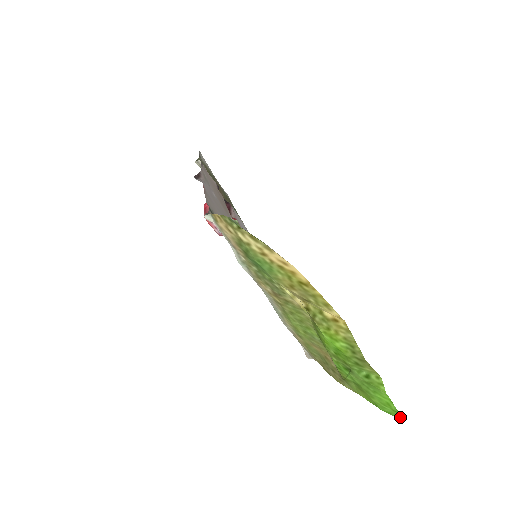
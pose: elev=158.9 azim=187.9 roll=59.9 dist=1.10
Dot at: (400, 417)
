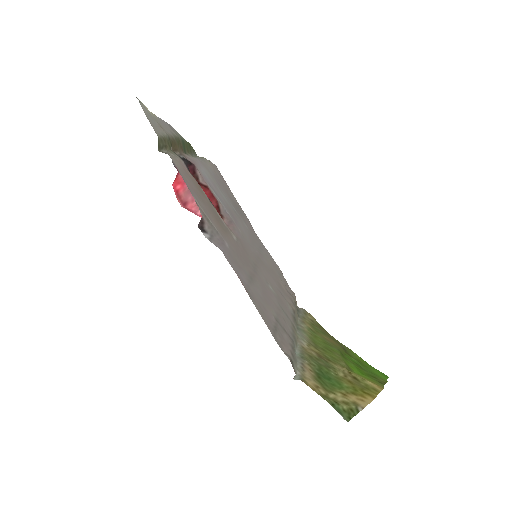
Dot at: (386, 376)
